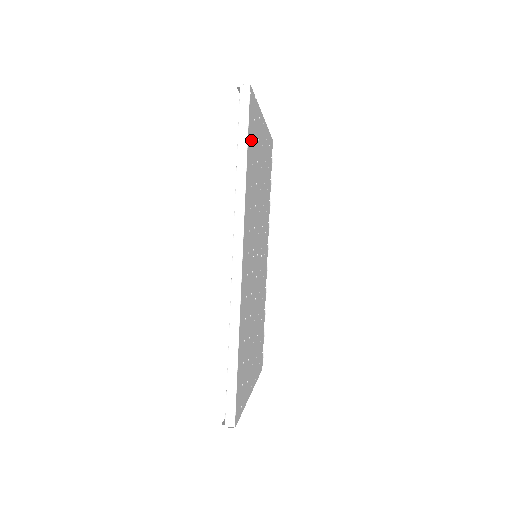
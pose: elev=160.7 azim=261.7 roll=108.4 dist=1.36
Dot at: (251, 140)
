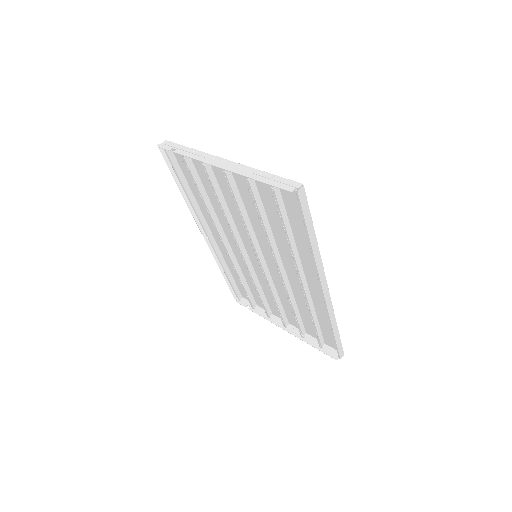
Dot at: (295, 214)
